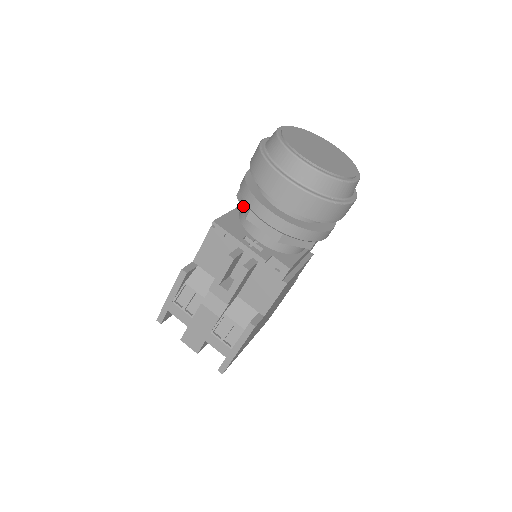
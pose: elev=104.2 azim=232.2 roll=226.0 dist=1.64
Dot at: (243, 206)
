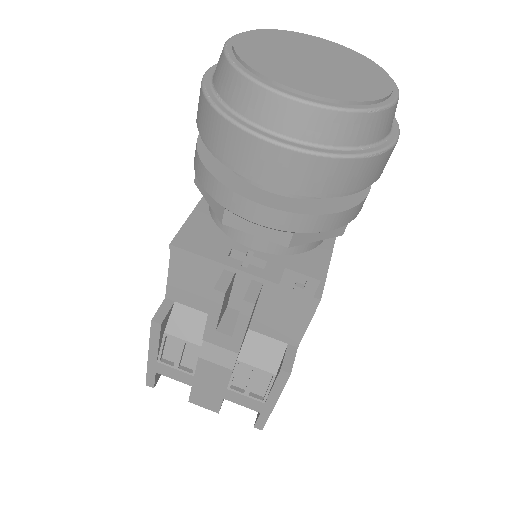
Dot at: (210, 201)
